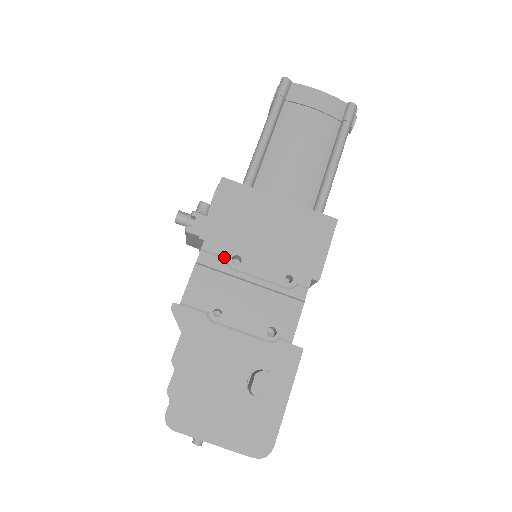
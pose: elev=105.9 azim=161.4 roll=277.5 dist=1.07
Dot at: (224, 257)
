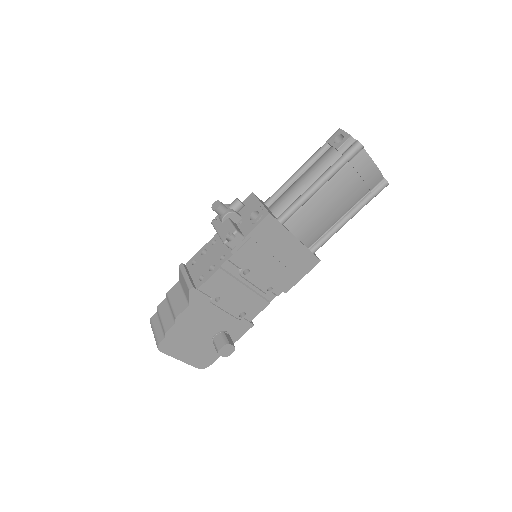
Dot at: (240, 268)
